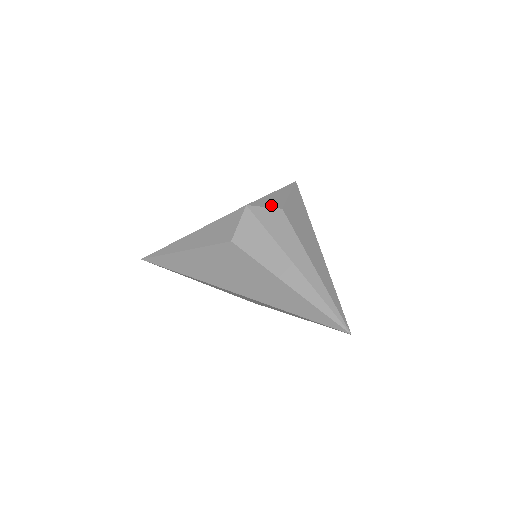
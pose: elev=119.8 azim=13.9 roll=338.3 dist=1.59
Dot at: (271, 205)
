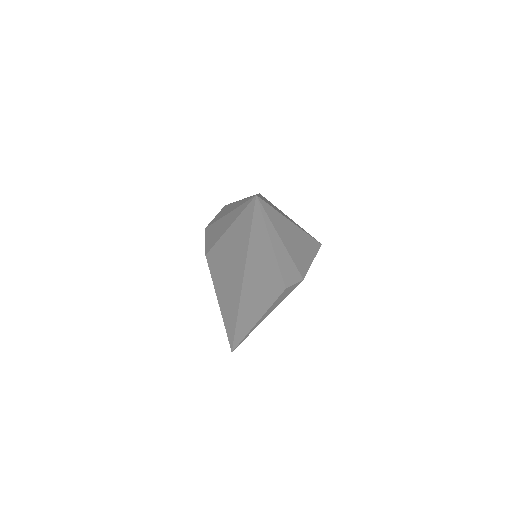
Dot at: occluded
